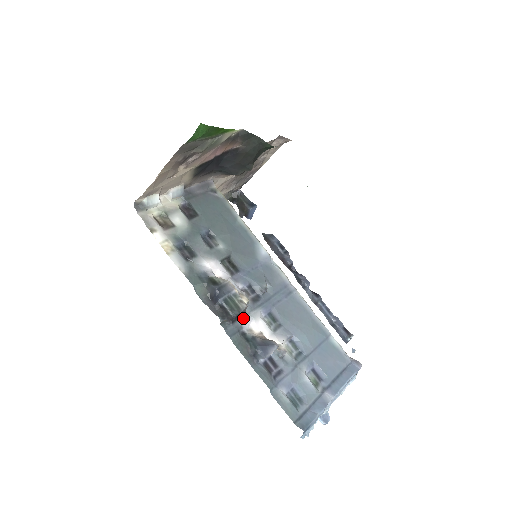
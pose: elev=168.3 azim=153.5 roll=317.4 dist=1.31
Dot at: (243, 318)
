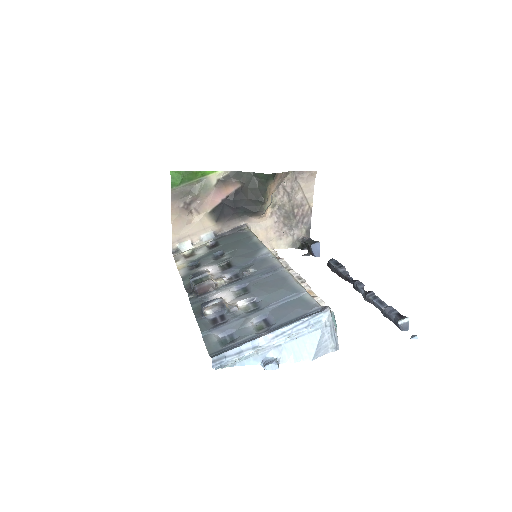
Dot at: (213, 293)
